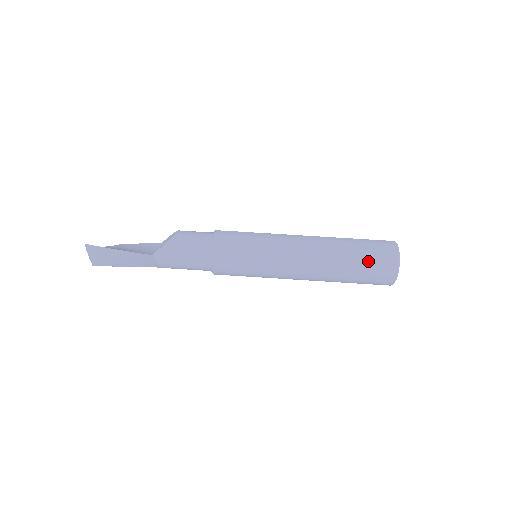
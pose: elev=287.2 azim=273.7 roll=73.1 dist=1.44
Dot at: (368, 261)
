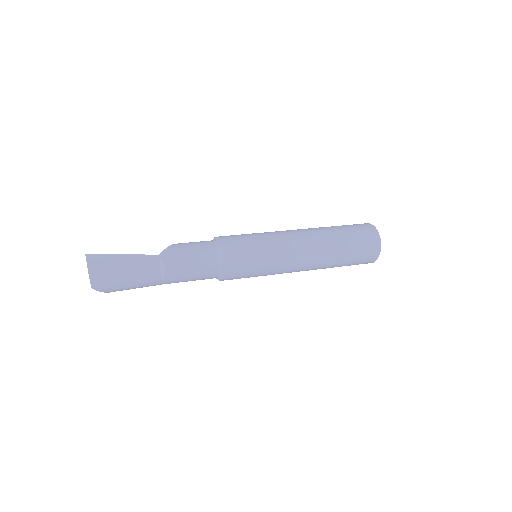
Dot at: (351, 229)
